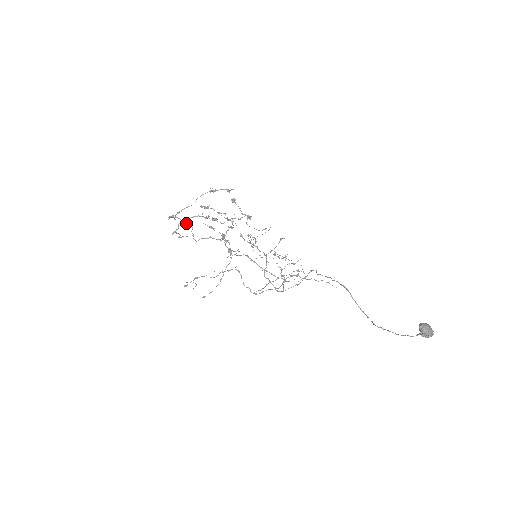
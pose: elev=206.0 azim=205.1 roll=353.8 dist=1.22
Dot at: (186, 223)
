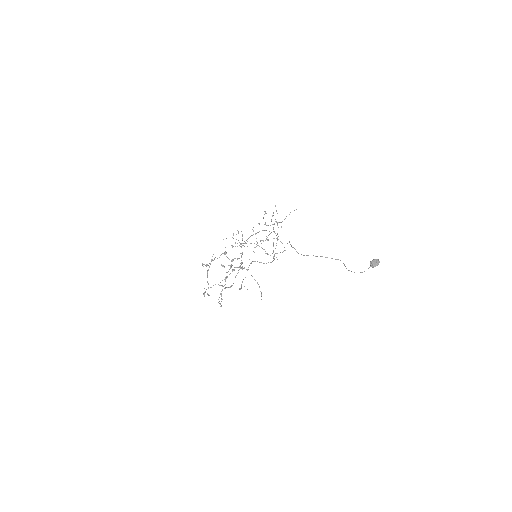
Dot at: occluded
